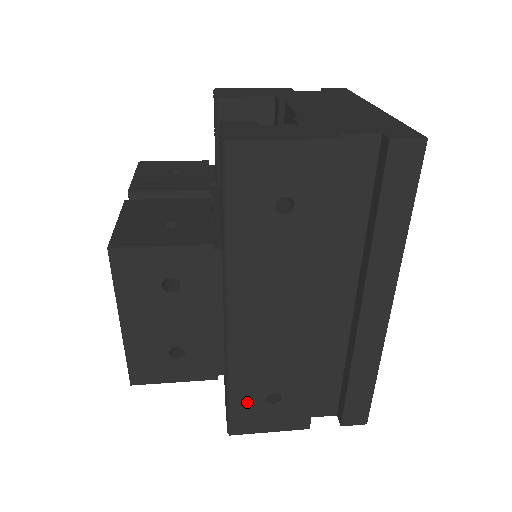
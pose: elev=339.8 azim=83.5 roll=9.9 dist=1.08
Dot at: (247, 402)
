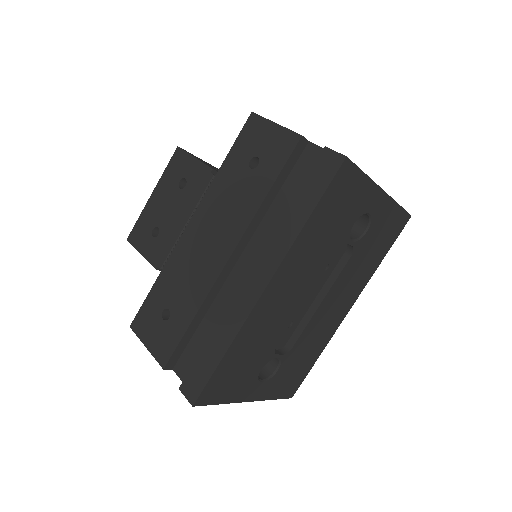
Dot at: (154, 304)
